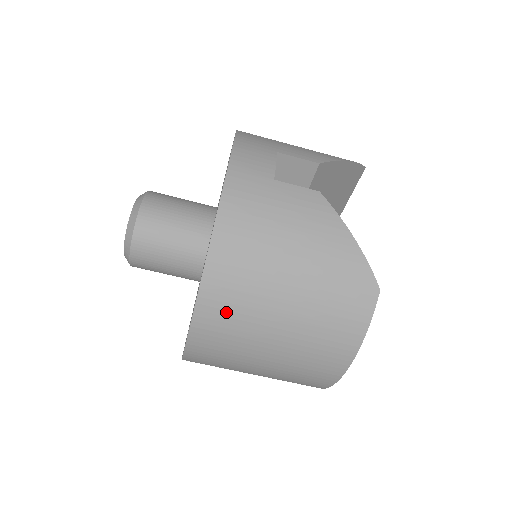
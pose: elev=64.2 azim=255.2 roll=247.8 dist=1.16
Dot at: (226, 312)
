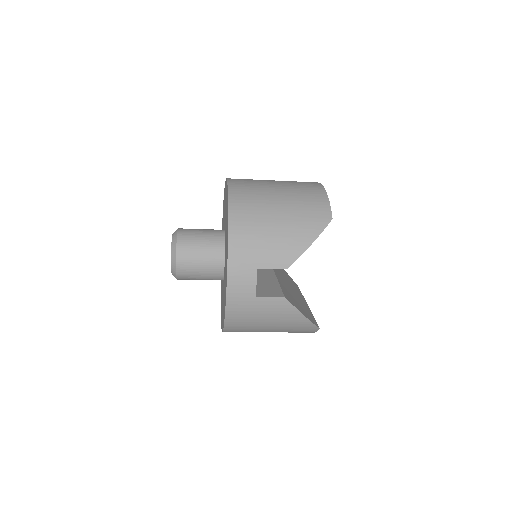
Dot at: occluded
